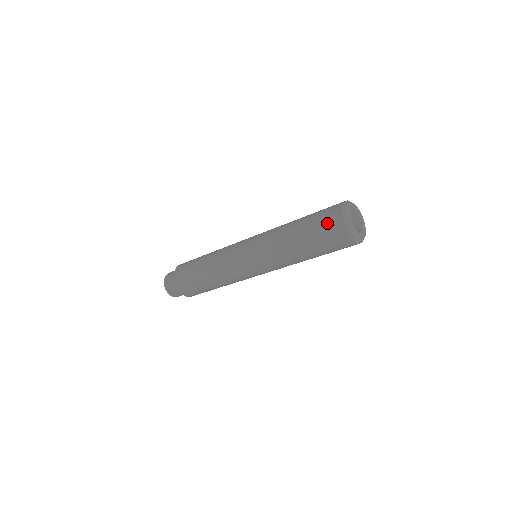
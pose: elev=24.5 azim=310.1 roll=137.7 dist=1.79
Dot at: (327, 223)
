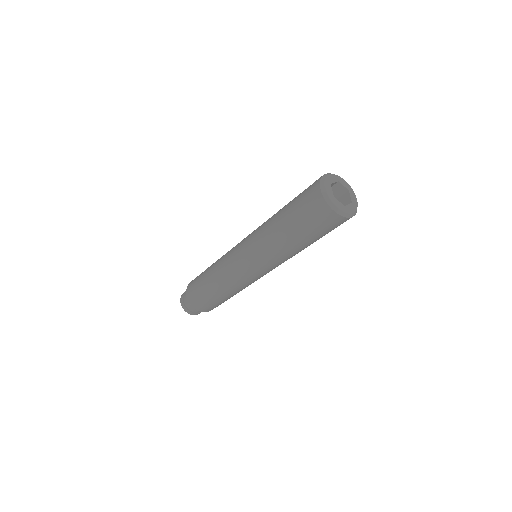
Dot at: (320, 221)
